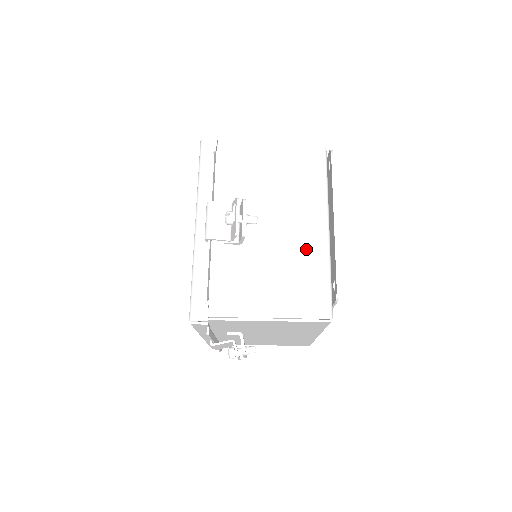
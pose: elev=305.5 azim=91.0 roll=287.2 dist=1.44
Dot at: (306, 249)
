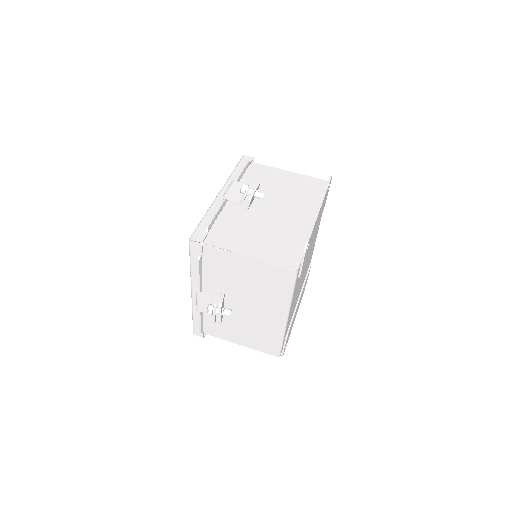
Dot at: (293, 227)
